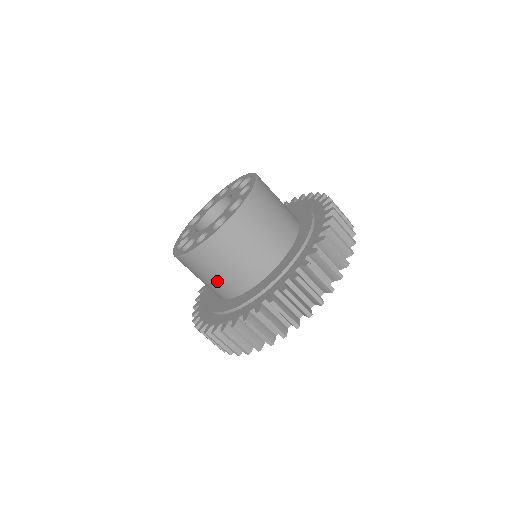
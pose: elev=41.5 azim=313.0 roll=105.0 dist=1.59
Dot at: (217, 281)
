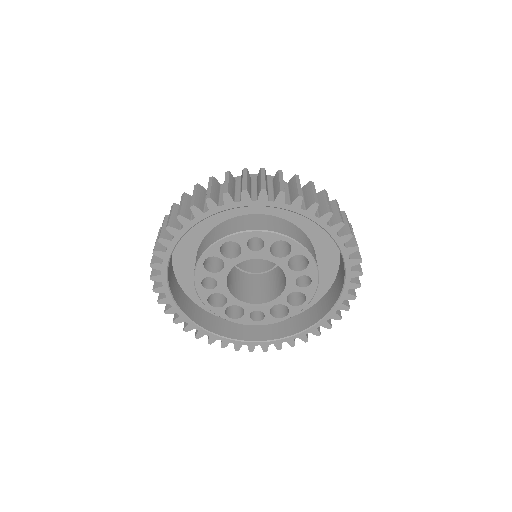
Dot at: occluded
